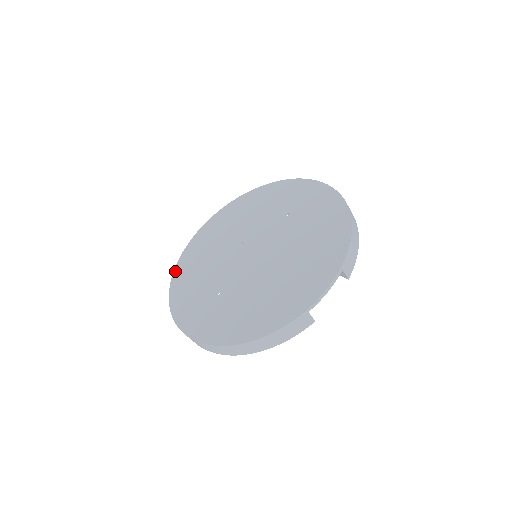
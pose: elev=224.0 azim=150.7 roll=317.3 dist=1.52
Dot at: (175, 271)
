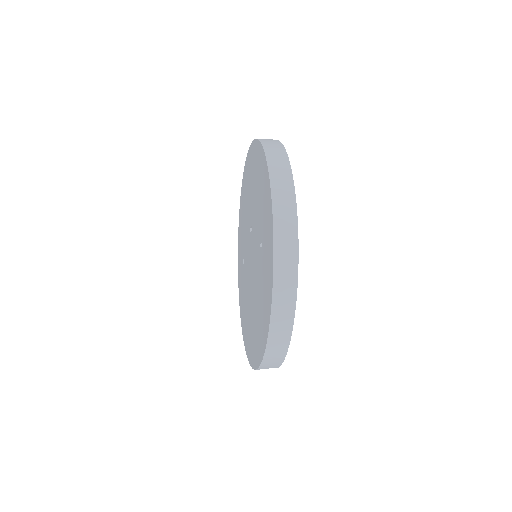
Dot at: (241, 188)
